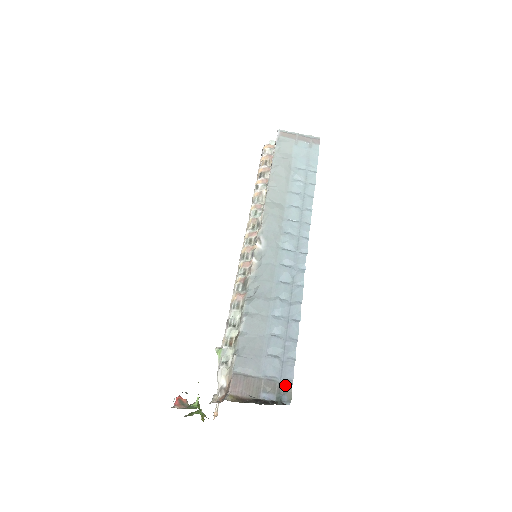
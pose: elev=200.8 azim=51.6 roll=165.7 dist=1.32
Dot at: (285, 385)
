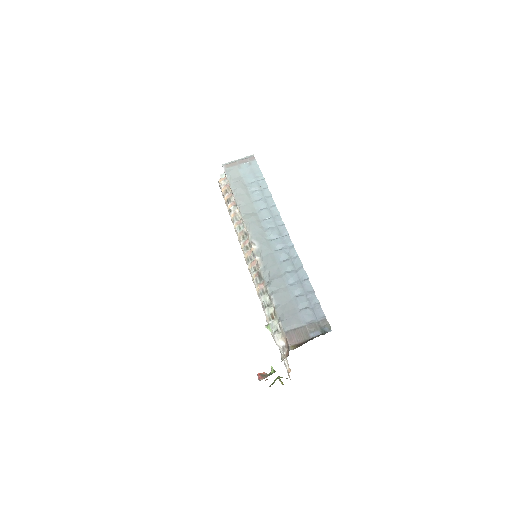
Dot at: (322, 321)
